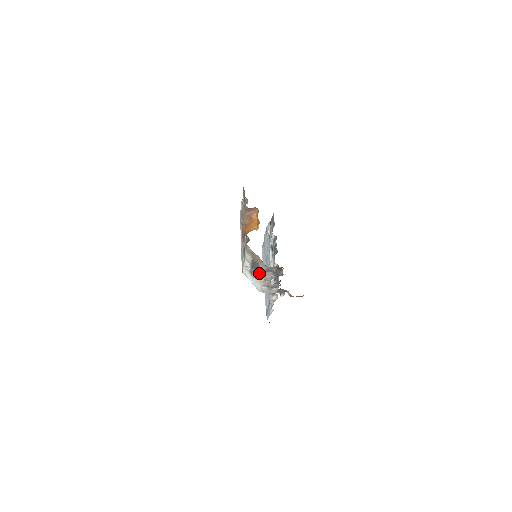
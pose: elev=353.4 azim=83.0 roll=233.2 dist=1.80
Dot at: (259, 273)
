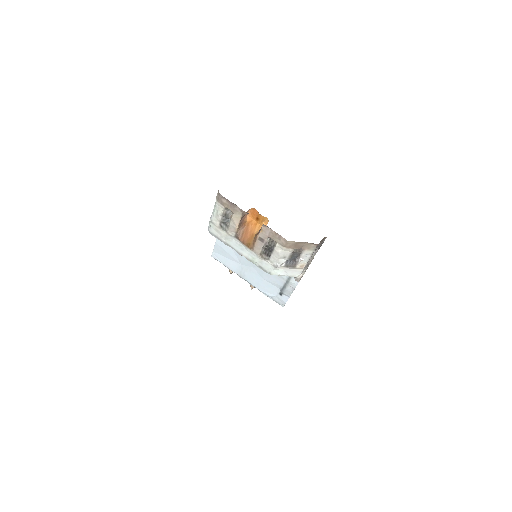
Dot at: (301, 259)
